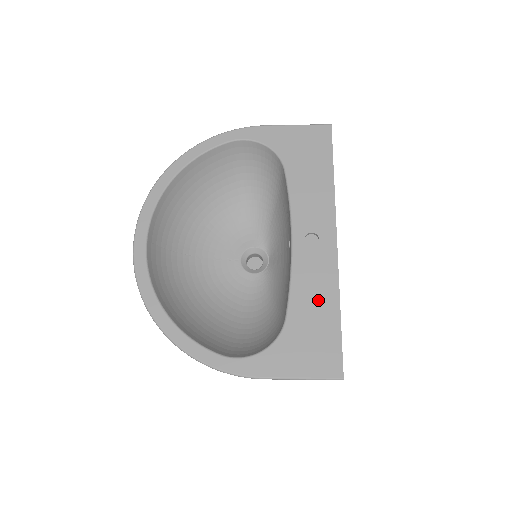
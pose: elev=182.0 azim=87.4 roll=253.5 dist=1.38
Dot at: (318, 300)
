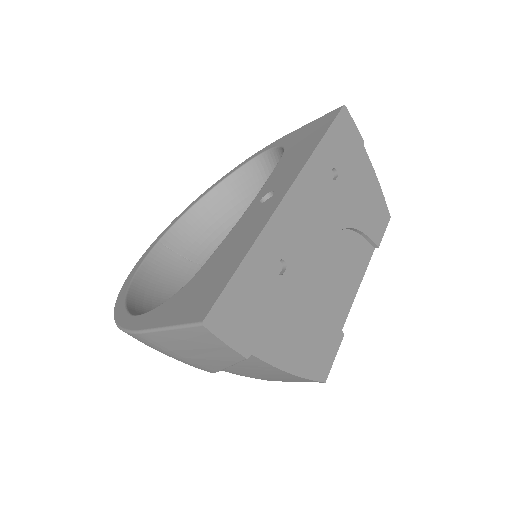
Dot at: (235, 247)
